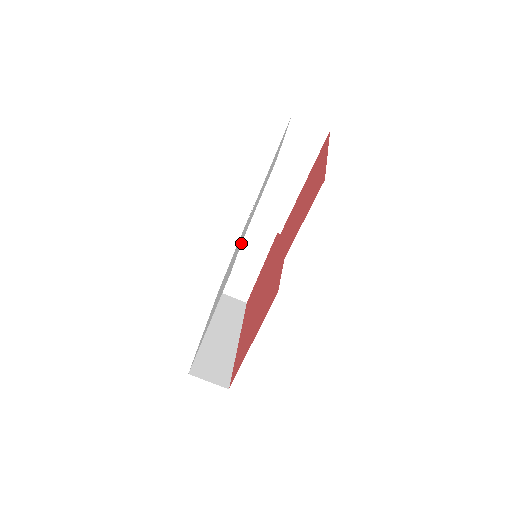
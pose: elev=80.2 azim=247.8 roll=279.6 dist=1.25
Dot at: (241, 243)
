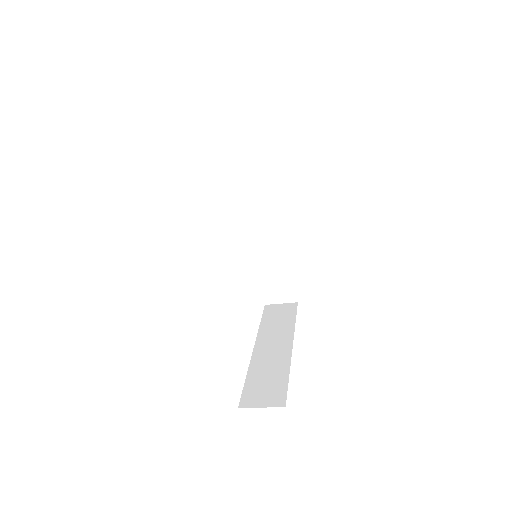
Dot at: (258, 247)
